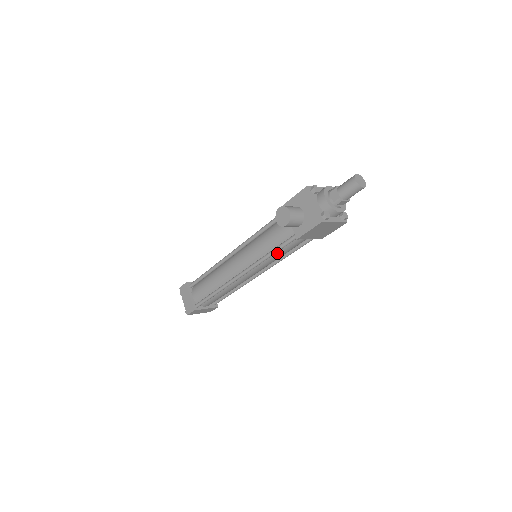
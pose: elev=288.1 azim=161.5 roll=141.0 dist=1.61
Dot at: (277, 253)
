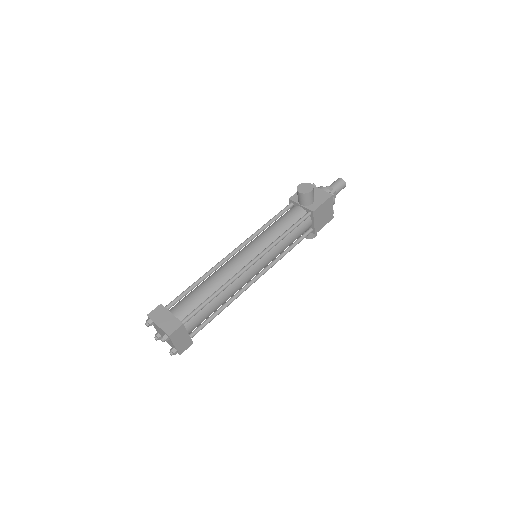
Dot at: (287, 238)
